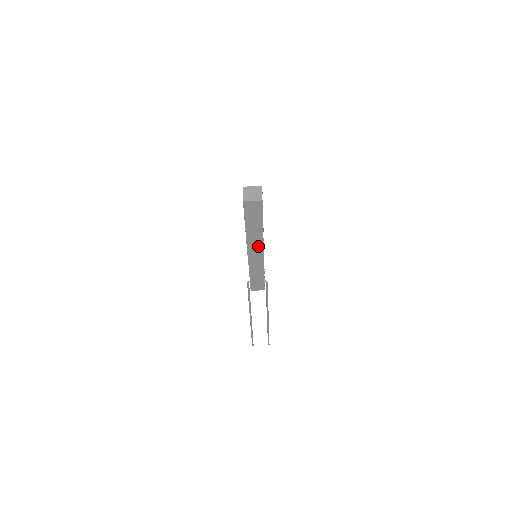
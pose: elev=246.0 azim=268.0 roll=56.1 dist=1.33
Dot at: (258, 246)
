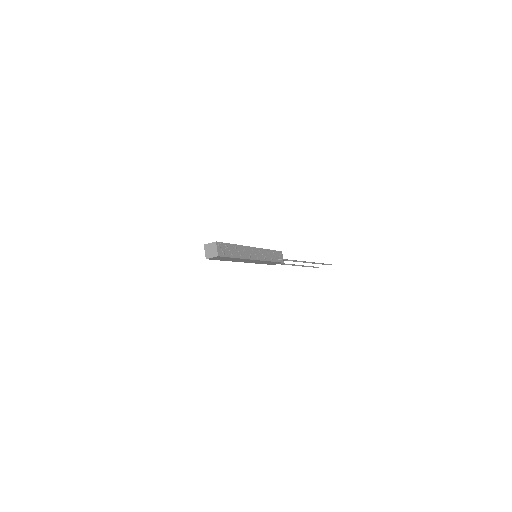
Dot at: (247, 260)
